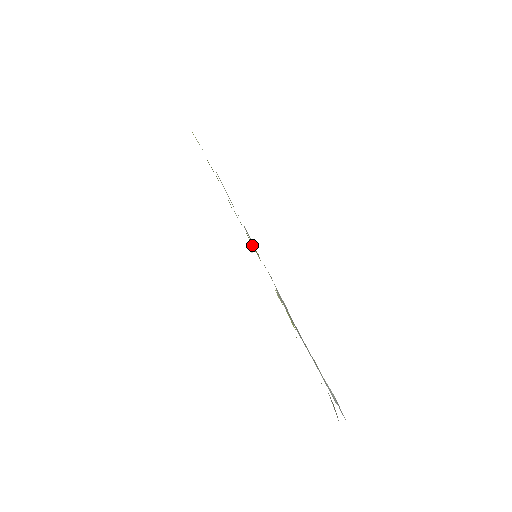
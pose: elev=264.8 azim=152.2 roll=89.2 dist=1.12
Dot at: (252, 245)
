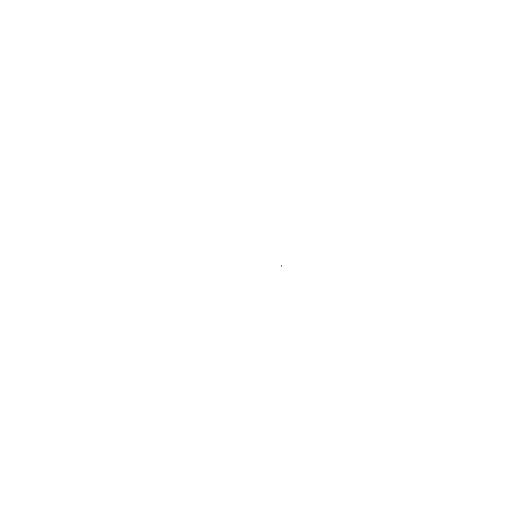
Dot at: occluded
